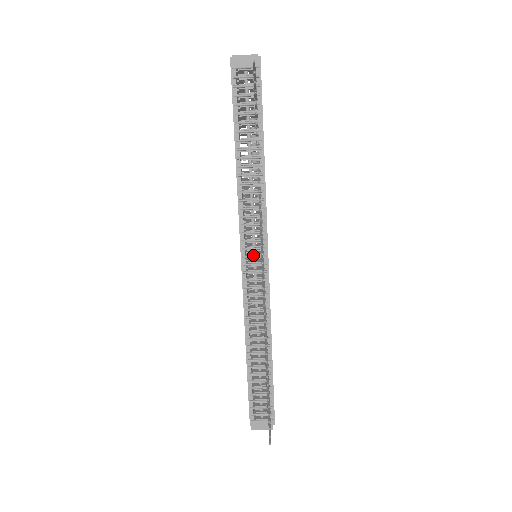
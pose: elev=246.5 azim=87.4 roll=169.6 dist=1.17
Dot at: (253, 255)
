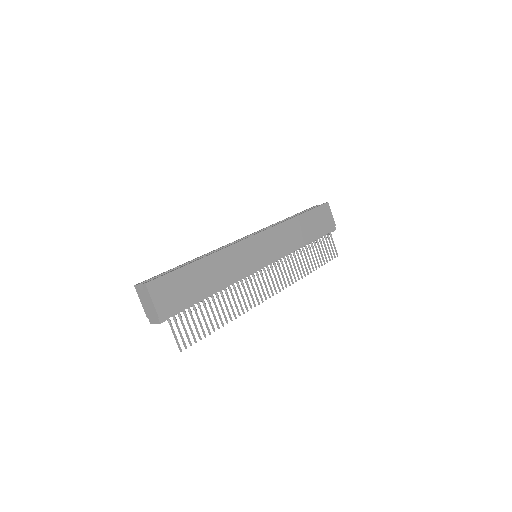
Dot at: occluded
